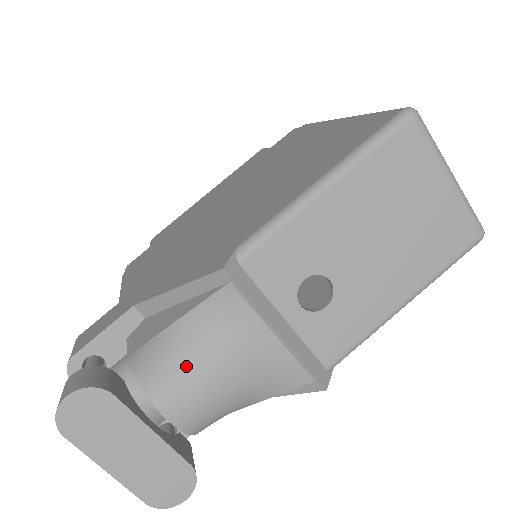
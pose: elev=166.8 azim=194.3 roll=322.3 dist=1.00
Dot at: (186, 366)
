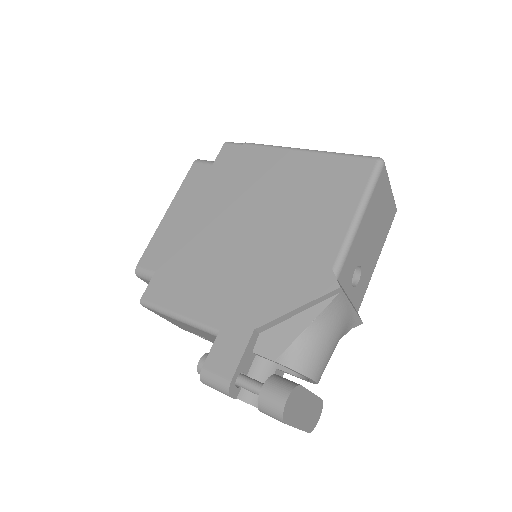
Dot at: (320, 348)
